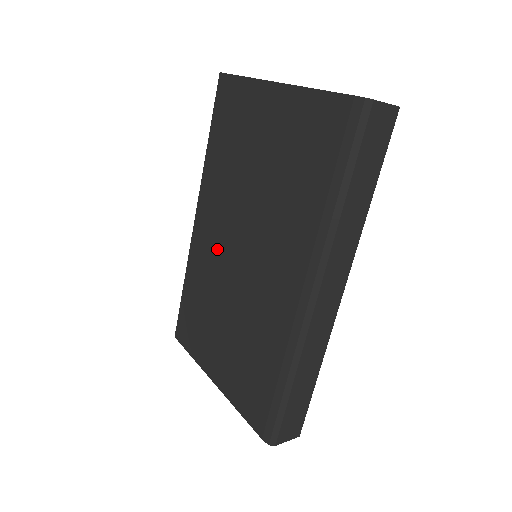
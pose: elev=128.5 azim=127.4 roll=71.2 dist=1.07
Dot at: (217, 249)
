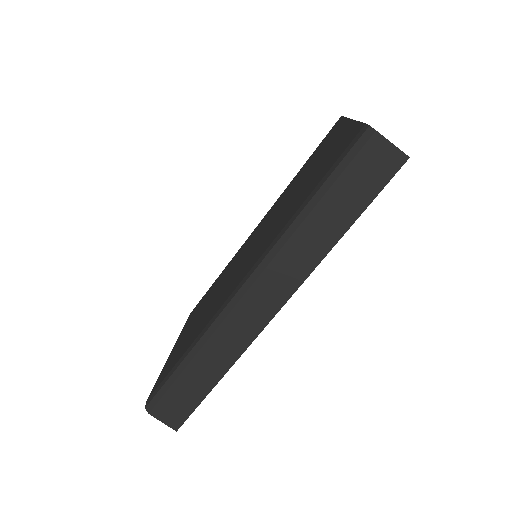
Dot at: (247, 246)
